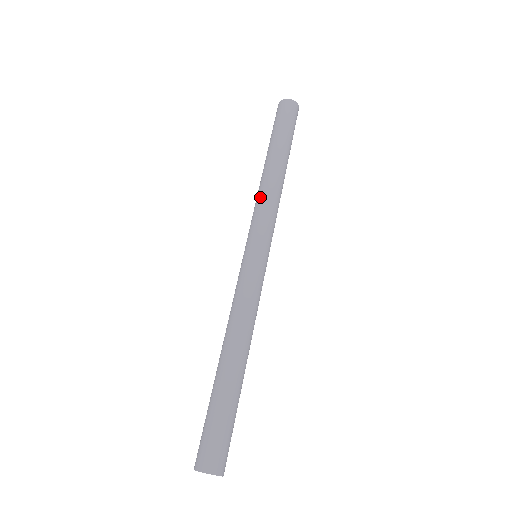
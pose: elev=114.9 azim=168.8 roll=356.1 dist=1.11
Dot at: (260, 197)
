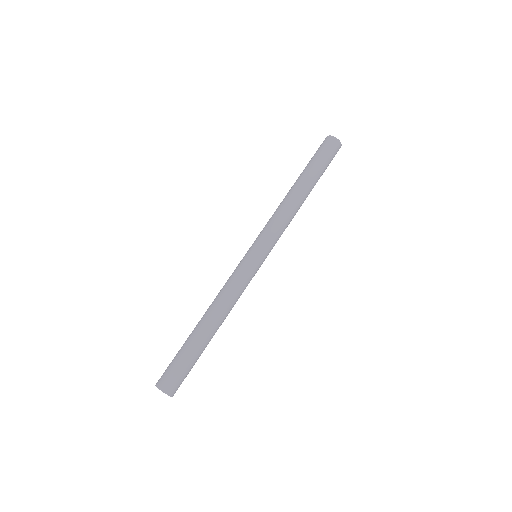
Dot at: (279, 213)
